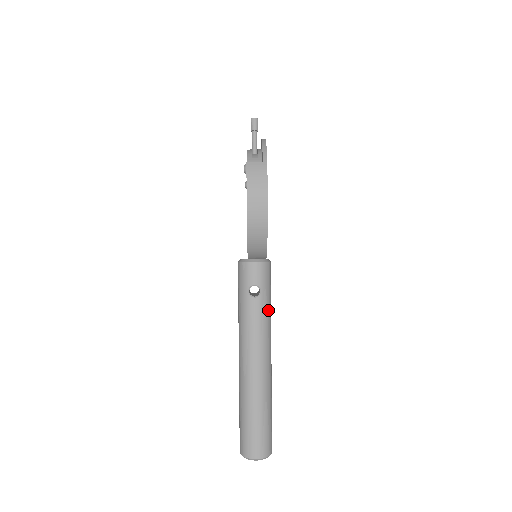
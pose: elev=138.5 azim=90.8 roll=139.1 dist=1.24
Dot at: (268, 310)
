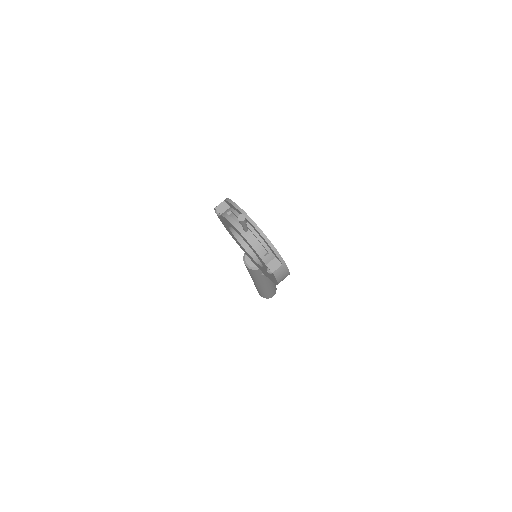
Dot at: occluded
